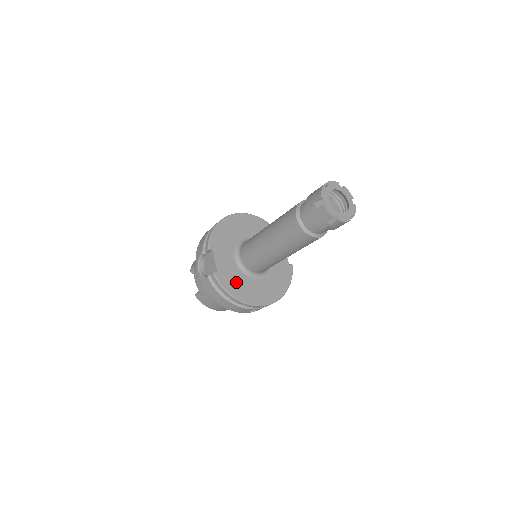
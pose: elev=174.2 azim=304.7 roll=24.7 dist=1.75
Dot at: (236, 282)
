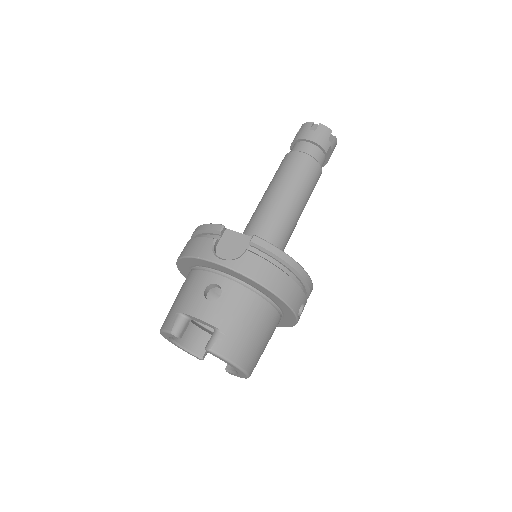
Dot at: occluded
